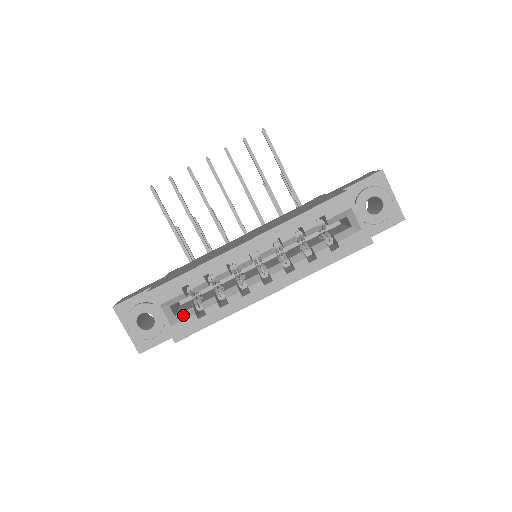
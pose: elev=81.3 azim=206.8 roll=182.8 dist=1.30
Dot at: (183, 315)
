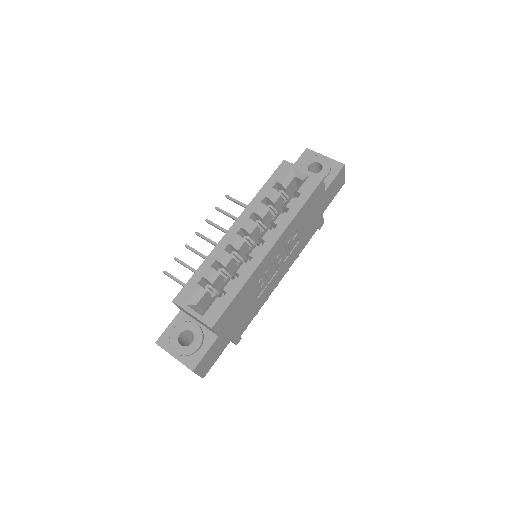
Dot at: (209, 305)
